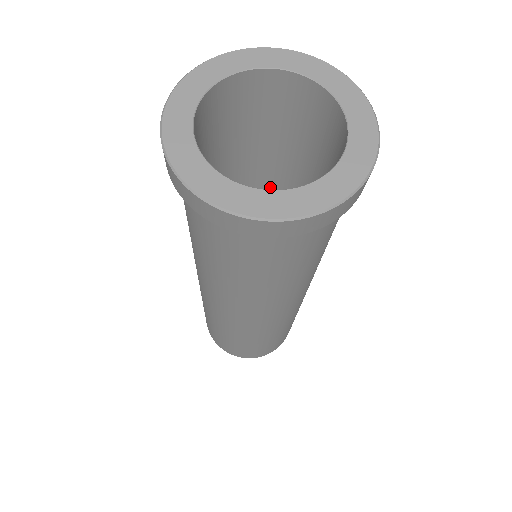
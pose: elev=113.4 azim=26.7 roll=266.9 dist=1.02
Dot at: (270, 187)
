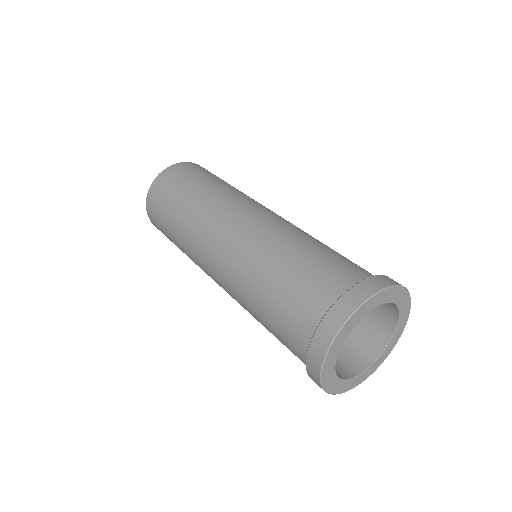
Dot at: occluded
